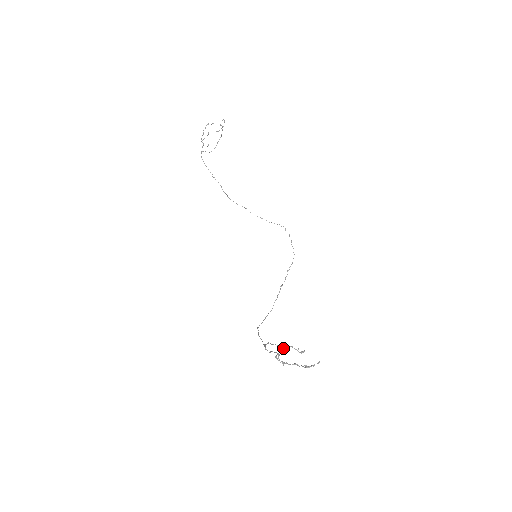
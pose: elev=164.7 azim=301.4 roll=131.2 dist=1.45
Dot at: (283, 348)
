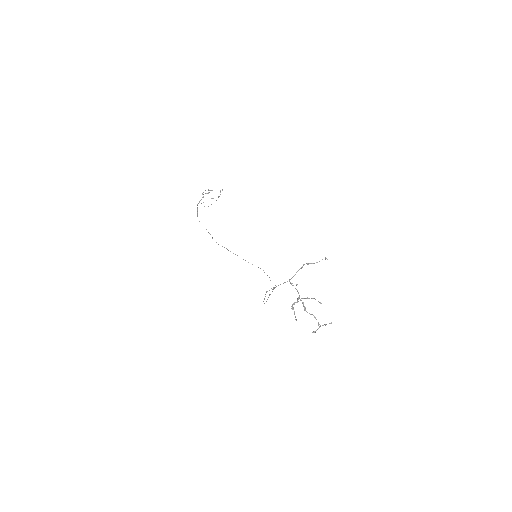
Dot at: occluded
